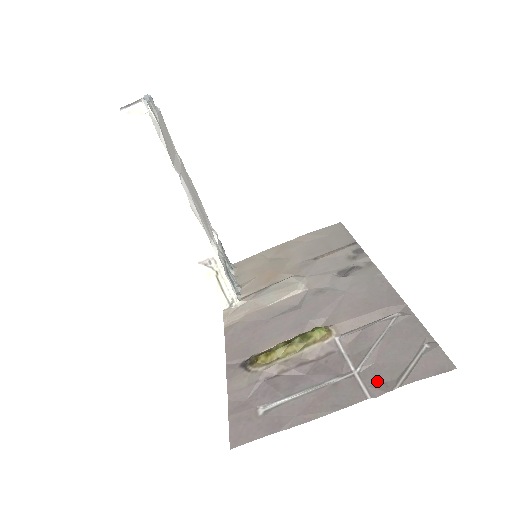
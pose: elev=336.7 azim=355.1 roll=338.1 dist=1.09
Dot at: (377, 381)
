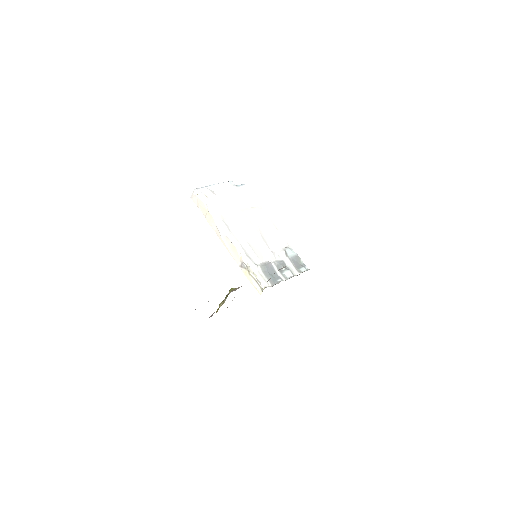
Dot at: occluded
